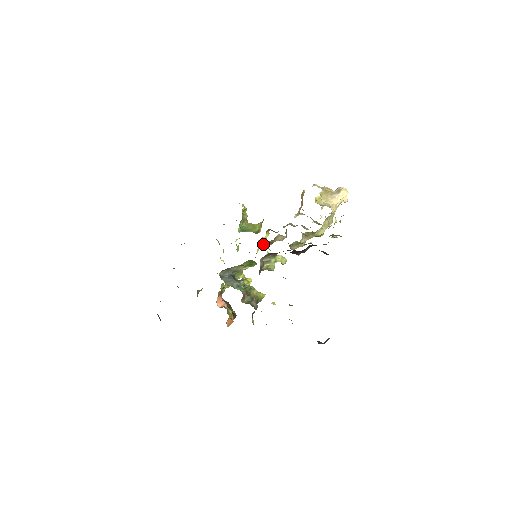
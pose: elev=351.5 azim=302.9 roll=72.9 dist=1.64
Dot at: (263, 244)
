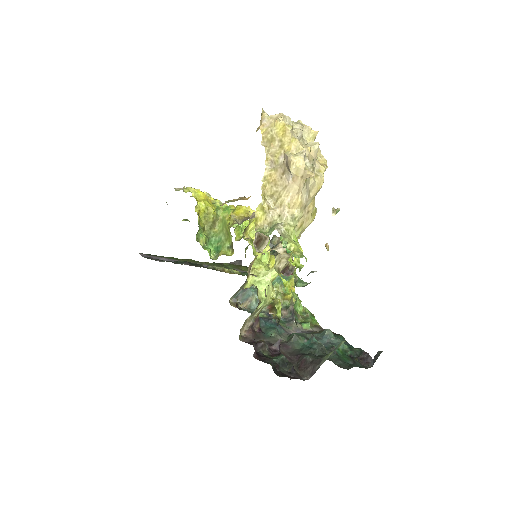
Dot at: occluded
